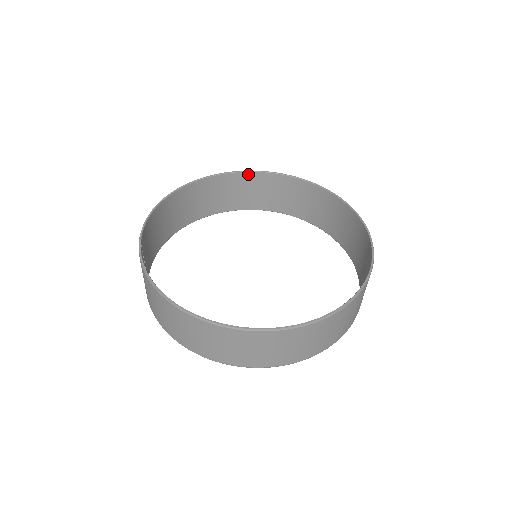
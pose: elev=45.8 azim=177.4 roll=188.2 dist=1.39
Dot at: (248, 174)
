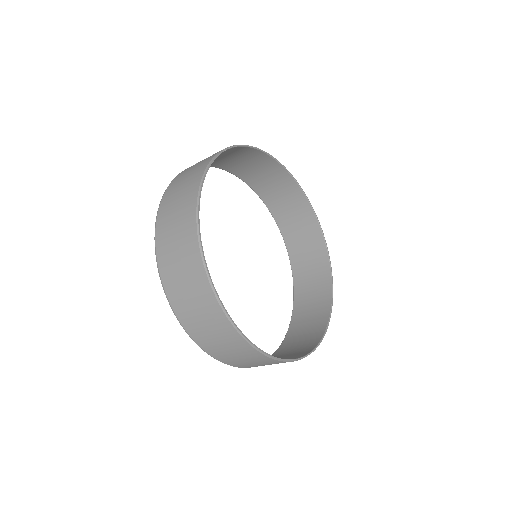
Dot at: (312, 214)
